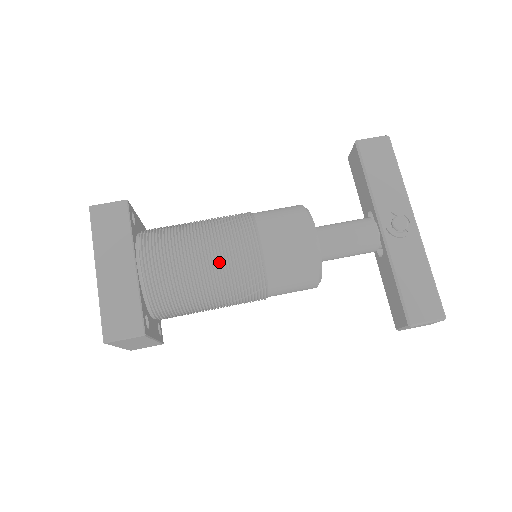
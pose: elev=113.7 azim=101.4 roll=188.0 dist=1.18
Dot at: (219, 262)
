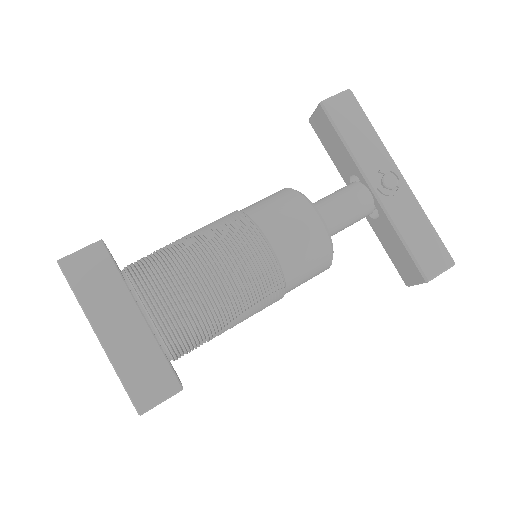
Dot at: (233, 280)
